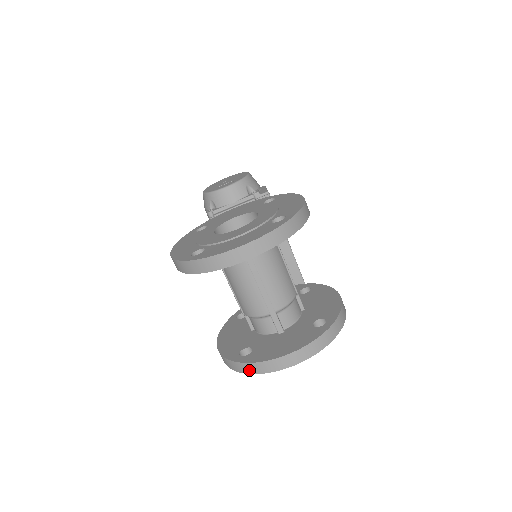
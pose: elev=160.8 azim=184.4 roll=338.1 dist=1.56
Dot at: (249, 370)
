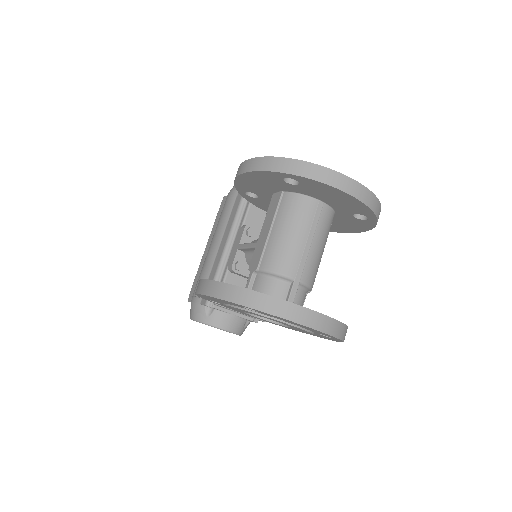
Dot at: (261, 304)
